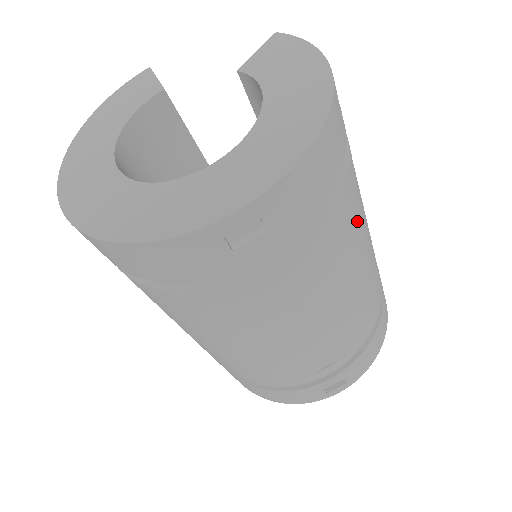
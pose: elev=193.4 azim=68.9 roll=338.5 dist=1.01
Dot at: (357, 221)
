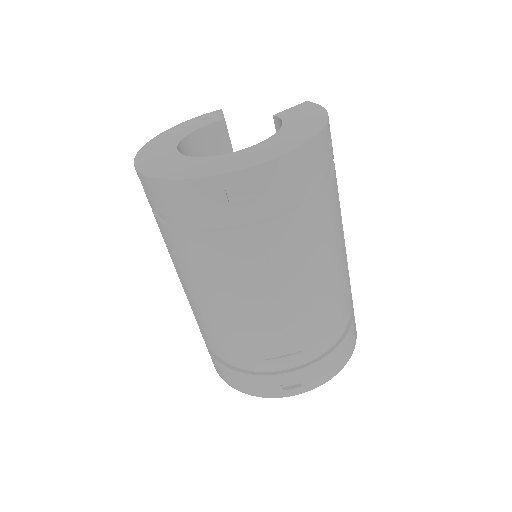
Dot at: (329, 232)
